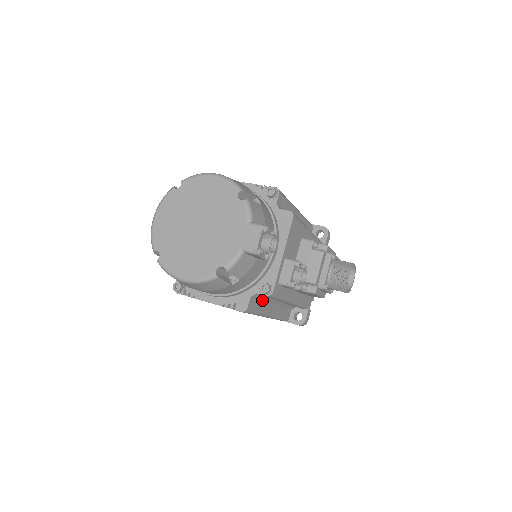
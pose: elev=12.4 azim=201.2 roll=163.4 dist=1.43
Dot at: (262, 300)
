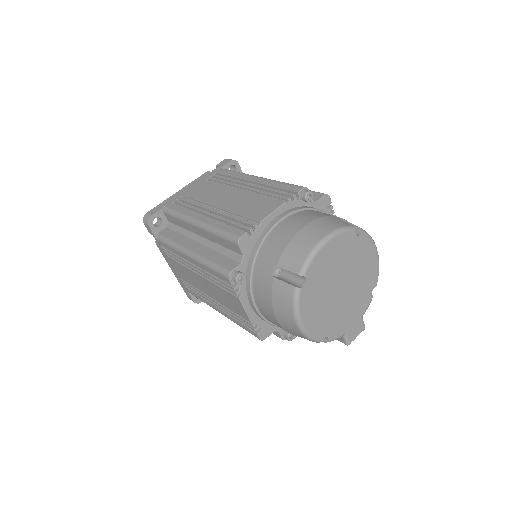
Dot at: occluded
